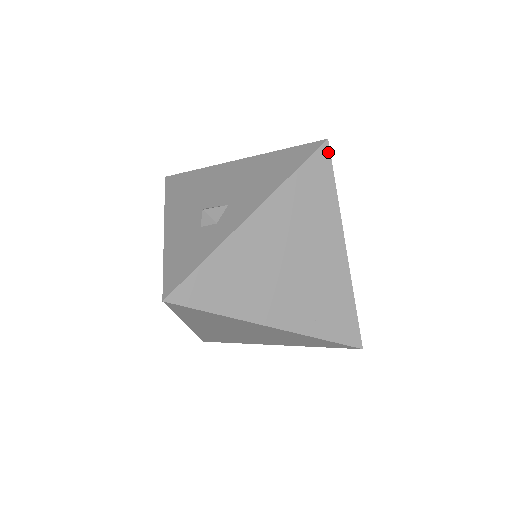
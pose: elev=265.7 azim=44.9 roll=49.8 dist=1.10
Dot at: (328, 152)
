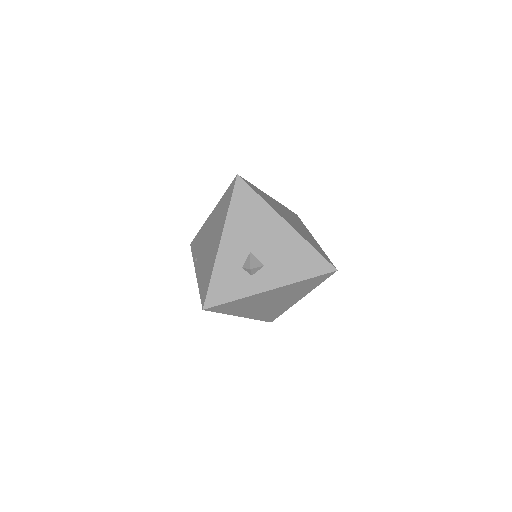
Dot at: (332, 274)
